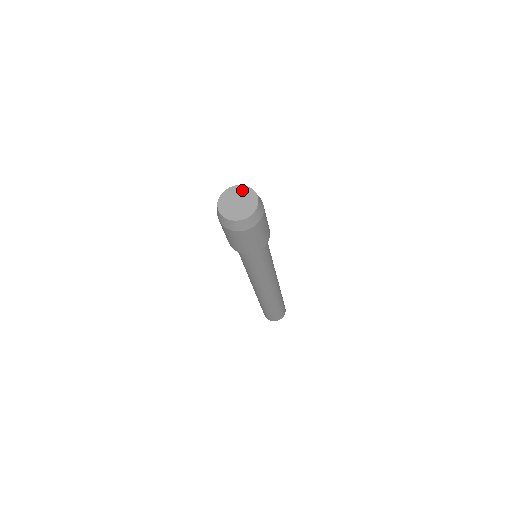
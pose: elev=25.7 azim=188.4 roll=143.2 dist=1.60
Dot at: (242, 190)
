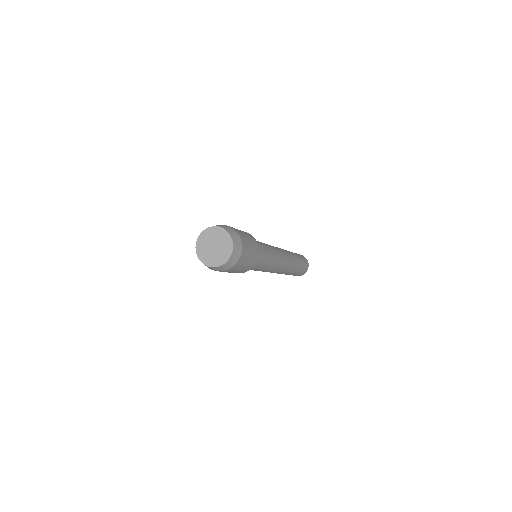
Dot at: (226, 240)
